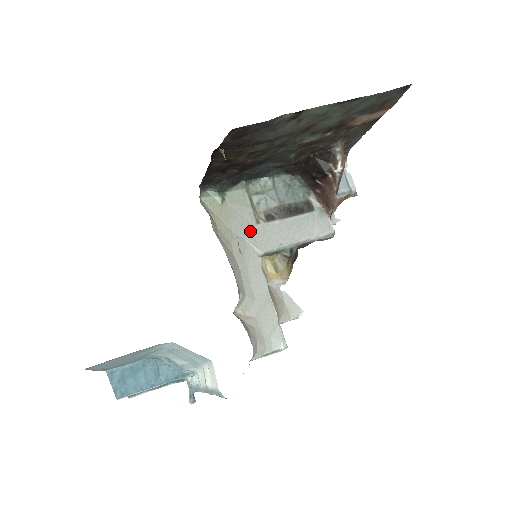
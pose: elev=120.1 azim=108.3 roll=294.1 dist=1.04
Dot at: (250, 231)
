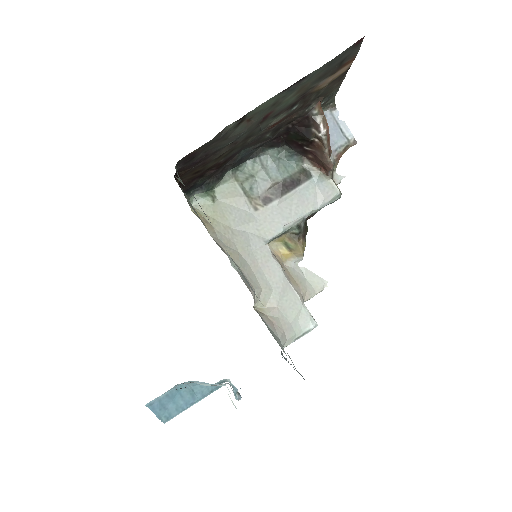
Dot at: (250, 221)
